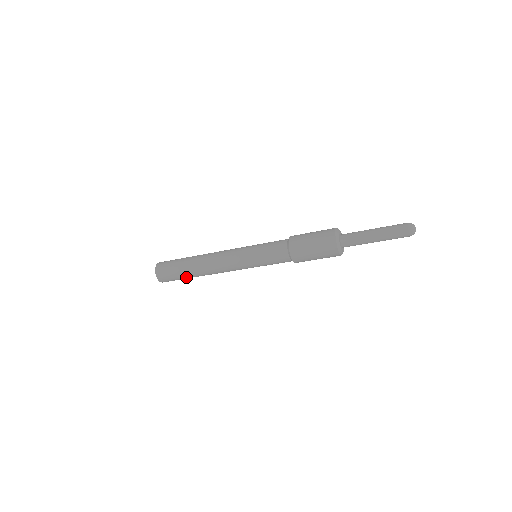
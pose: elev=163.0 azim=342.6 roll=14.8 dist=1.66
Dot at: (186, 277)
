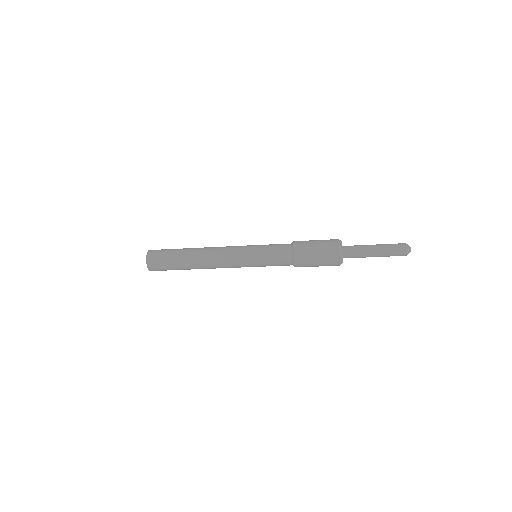
Dot at: (180, 269)
